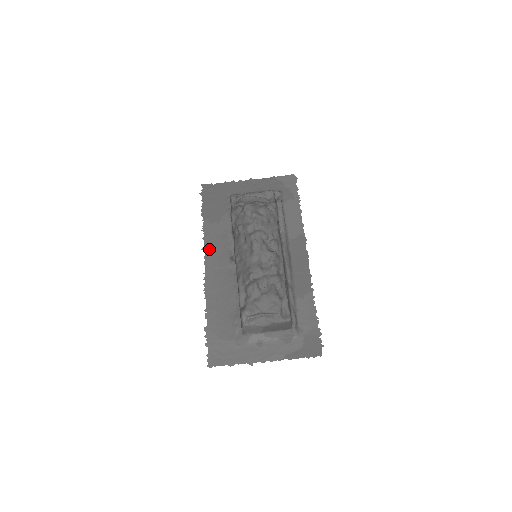
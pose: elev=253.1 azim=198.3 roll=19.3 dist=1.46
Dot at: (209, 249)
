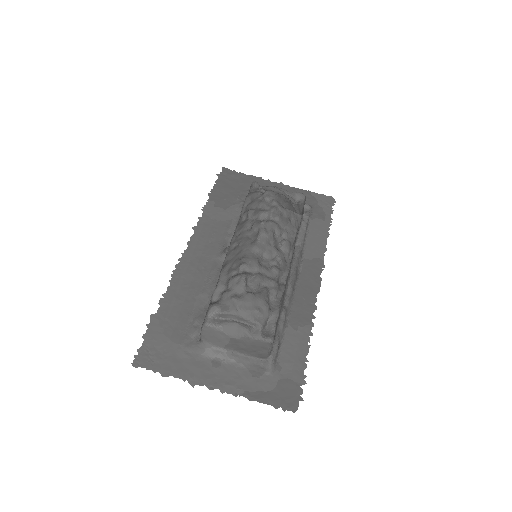
Dot at: (201, 231)
